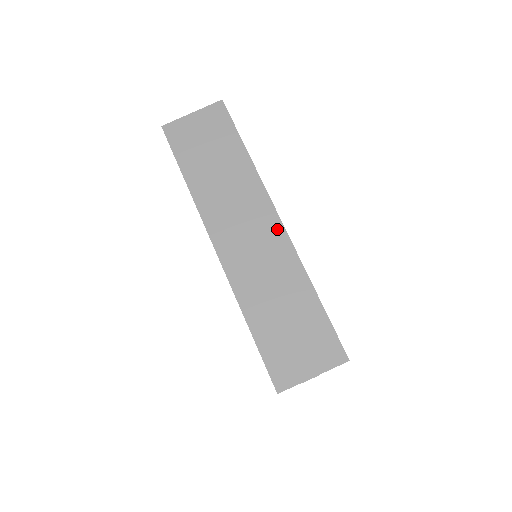
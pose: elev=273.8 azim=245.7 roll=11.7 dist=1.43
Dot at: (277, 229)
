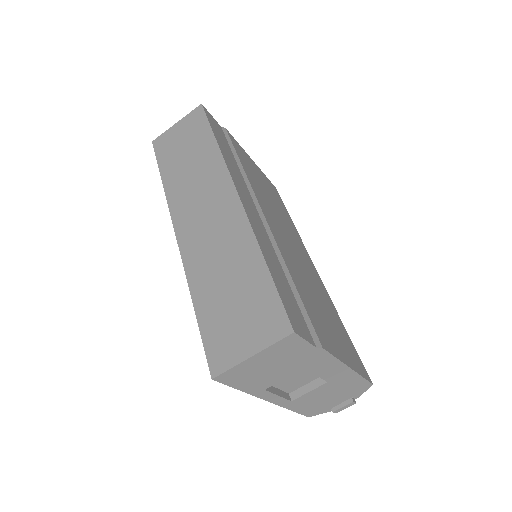
Dot at: (233, 202)
